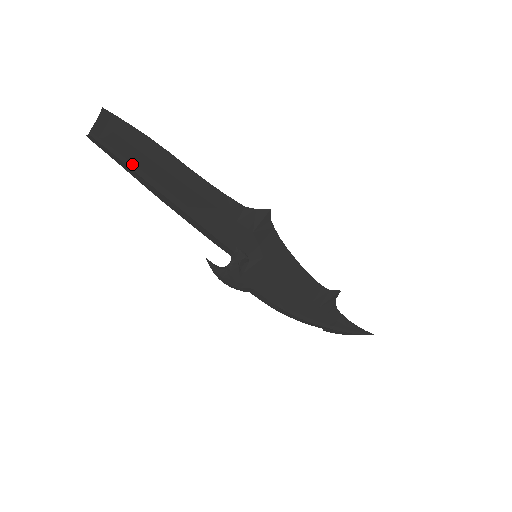
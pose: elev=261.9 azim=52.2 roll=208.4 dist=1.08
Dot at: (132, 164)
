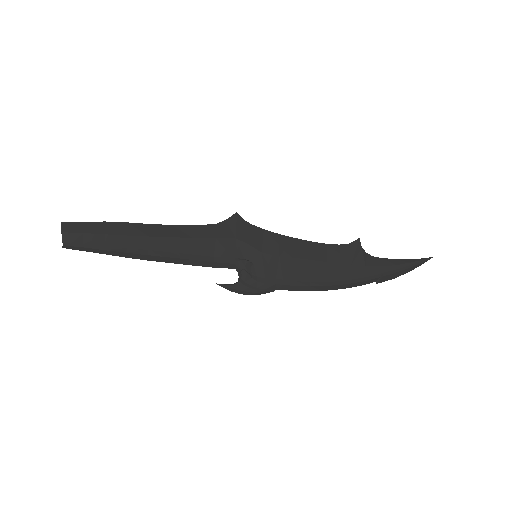
Dot at: (107, 247)
